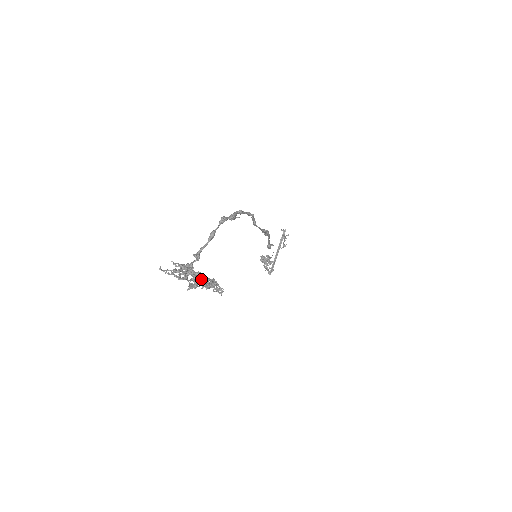
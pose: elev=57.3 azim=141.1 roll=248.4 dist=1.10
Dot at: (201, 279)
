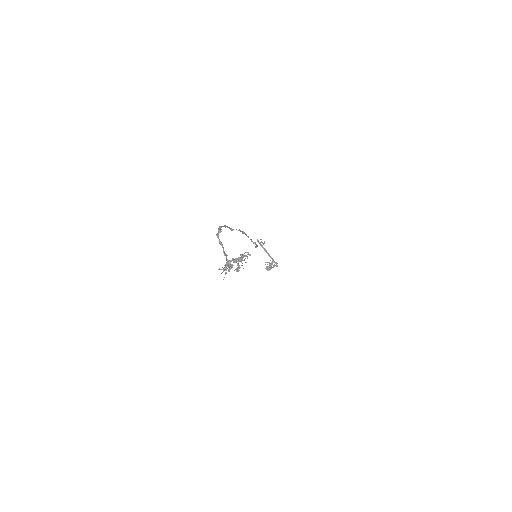
Dot at: (237, 260)
